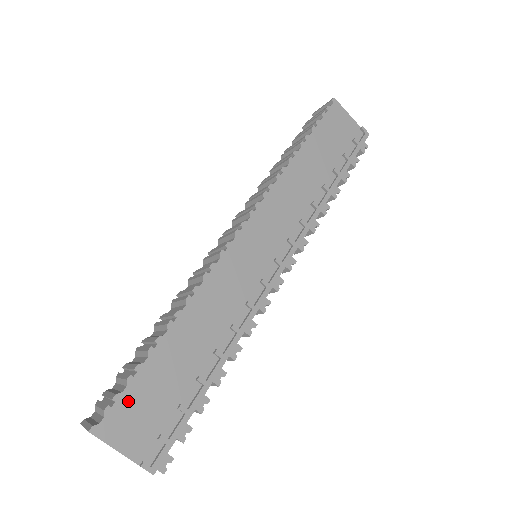
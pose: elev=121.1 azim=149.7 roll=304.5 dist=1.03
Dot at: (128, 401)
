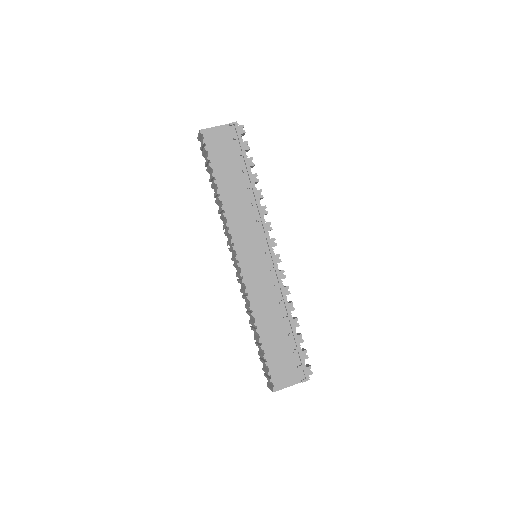
Dot at: (274, 370)
